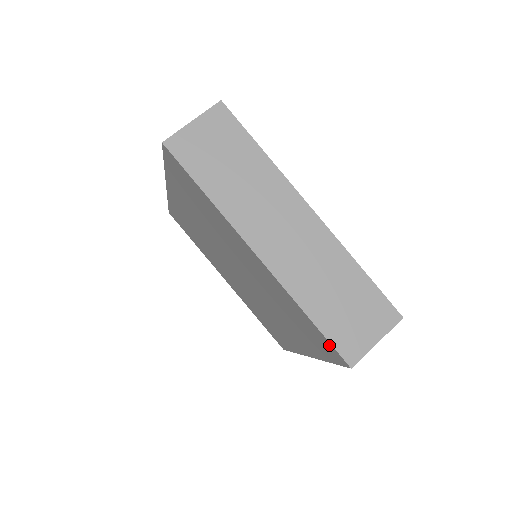
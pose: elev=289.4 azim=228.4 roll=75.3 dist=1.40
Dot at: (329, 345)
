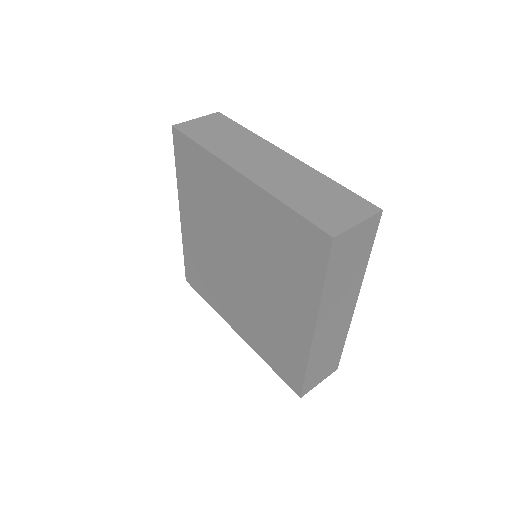
Dot at: (310, 229)
